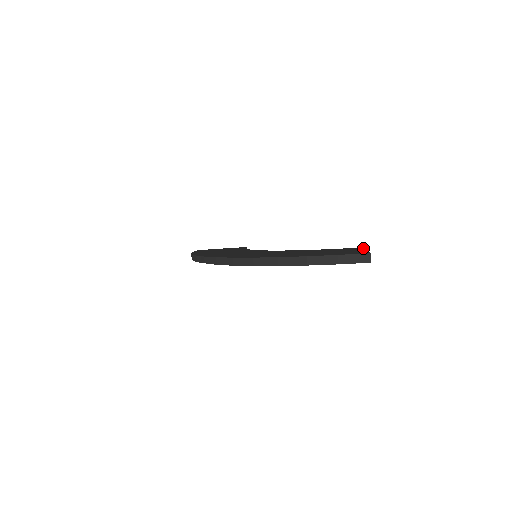
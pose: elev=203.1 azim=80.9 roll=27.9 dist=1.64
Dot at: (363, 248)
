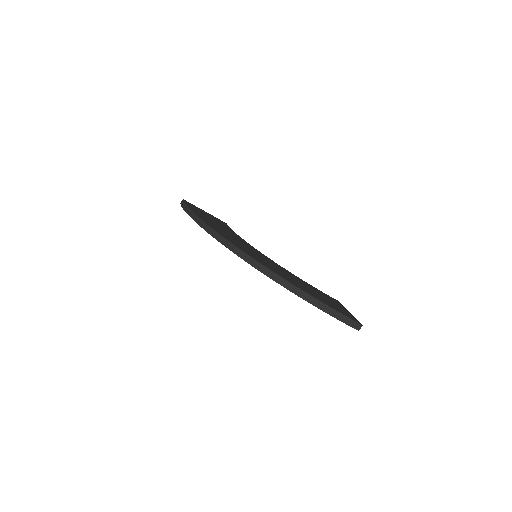
Dot at: occluded
